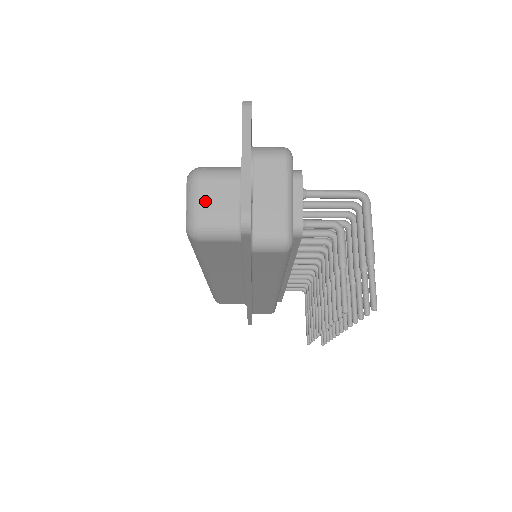
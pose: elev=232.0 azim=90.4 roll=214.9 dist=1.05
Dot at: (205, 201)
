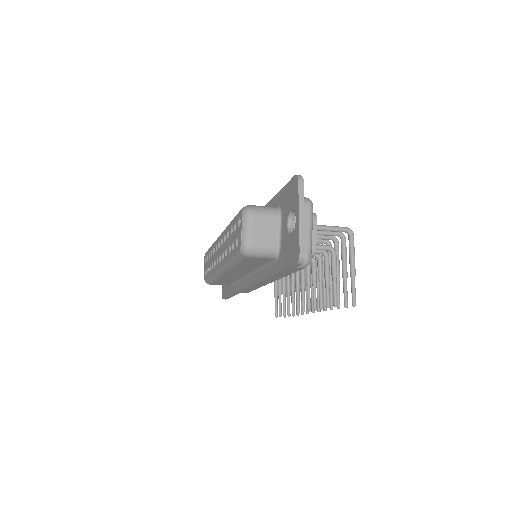
Dot at: (256, 231)
